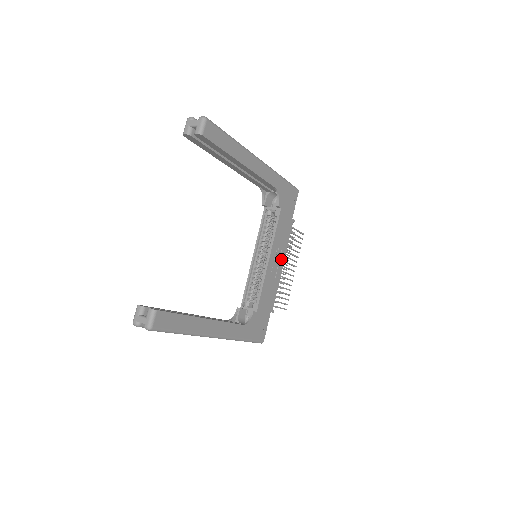
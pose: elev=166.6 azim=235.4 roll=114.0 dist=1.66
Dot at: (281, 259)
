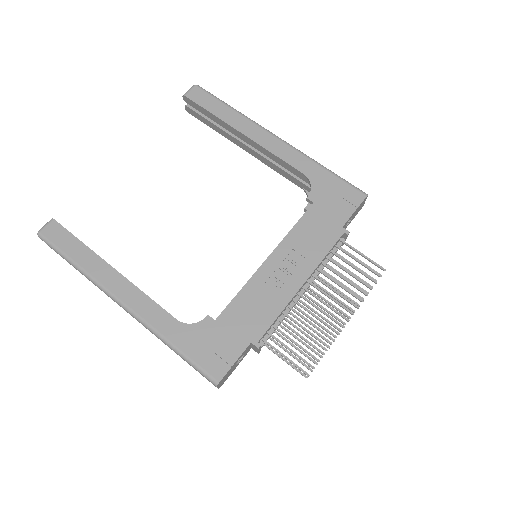
Dot at: (300, 273)
